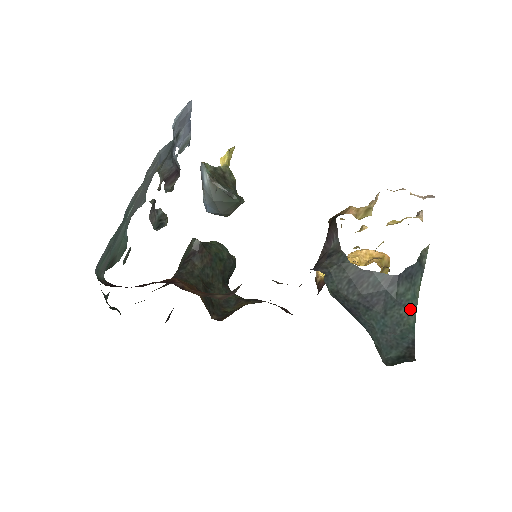
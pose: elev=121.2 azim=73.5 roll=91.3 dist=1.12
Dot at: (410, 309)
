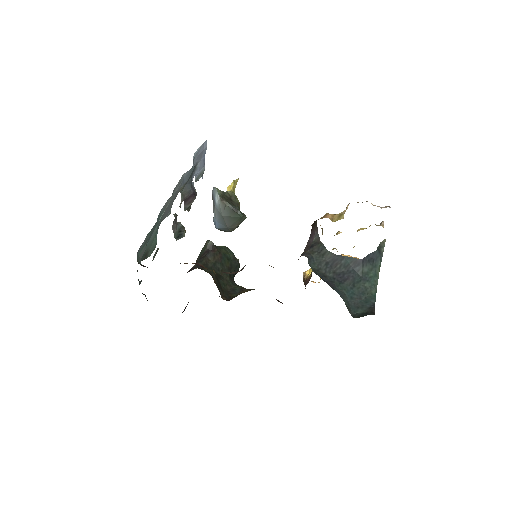
Dot at: (372, 283)
